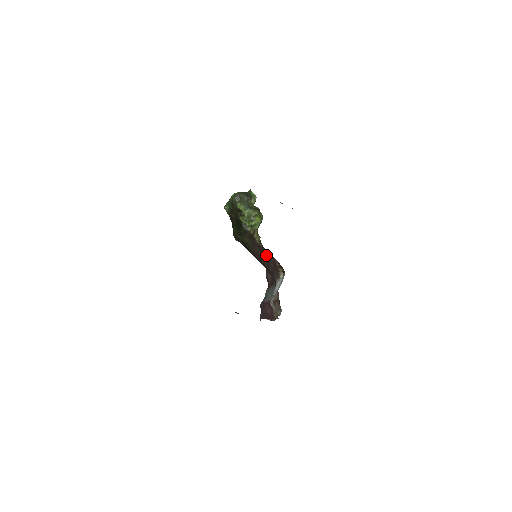
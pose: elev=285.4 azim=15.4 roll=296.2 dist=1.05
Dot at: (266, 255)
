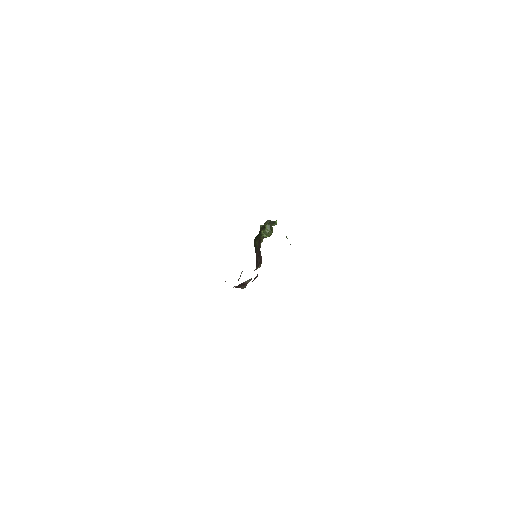
Dot at: (260, 254)
